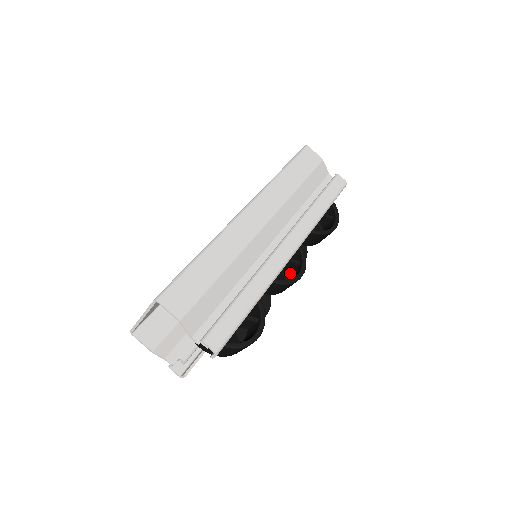
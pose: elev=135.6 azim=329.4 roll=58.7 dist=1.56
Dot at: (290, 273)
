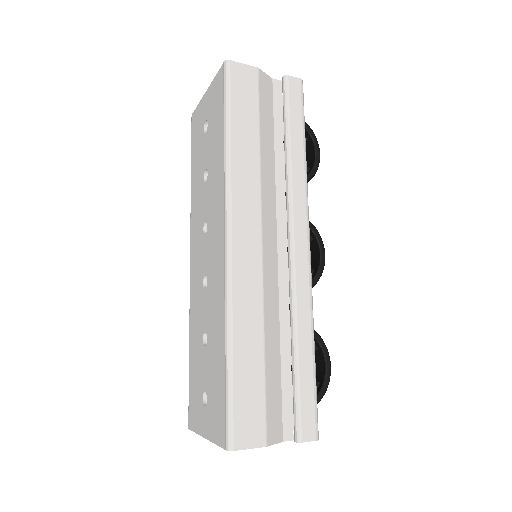
Dot at: occluded
